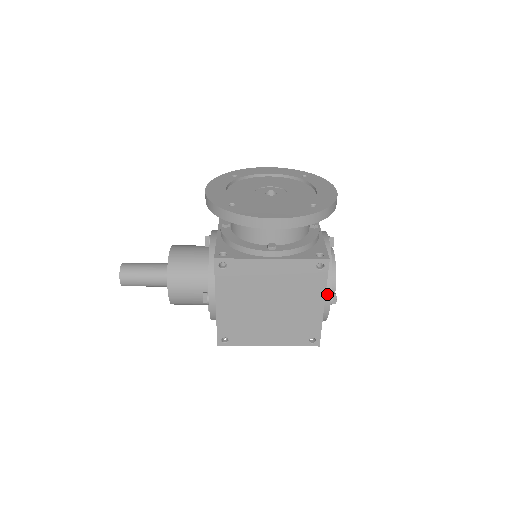
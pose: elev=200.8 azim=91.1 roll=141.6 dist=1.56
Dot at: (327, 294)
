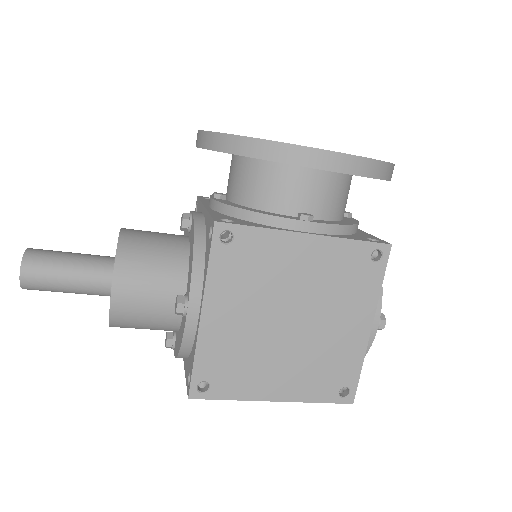
Dot at: occluded
